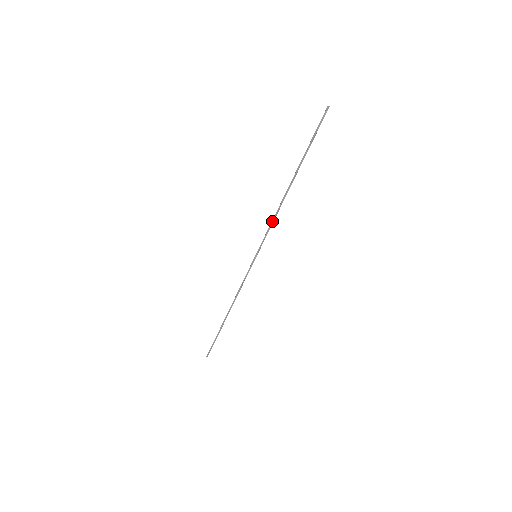
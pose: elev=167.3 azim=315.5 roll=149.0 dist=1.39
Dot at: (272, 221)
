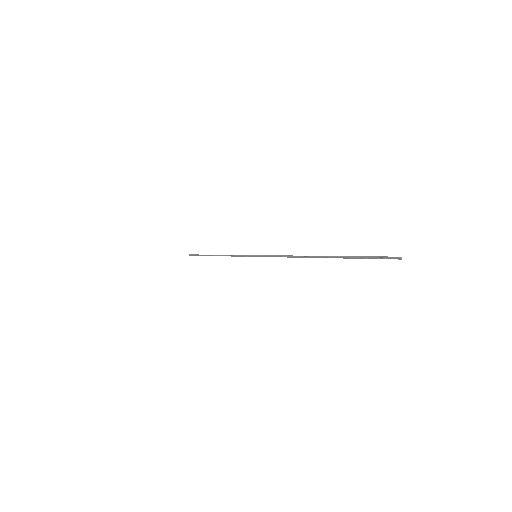
Dot at: occluded
